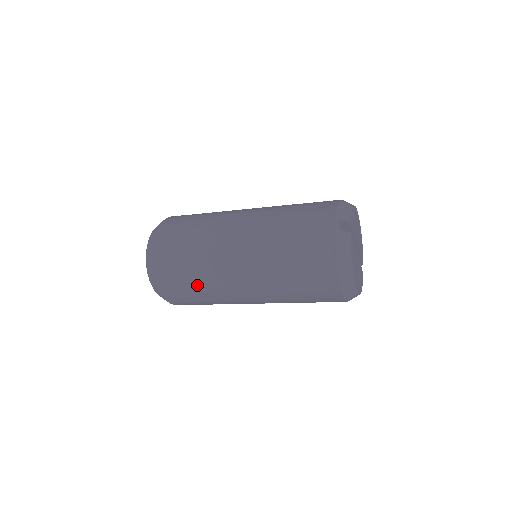
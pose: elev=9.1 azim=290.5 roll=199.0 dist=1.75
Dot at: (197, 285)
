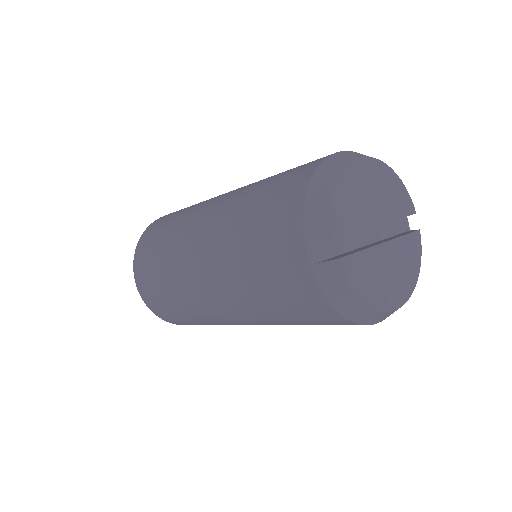
Dot at: (204, 324)
